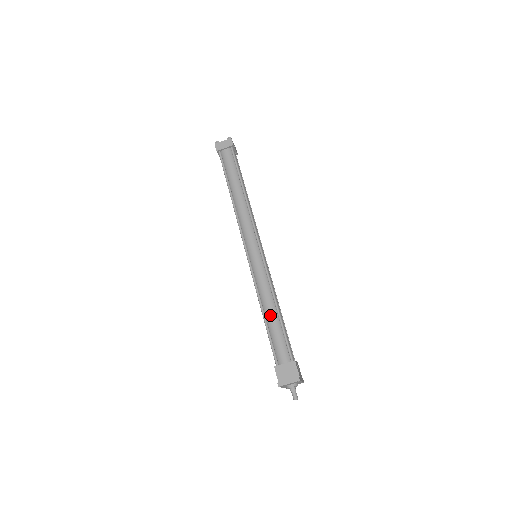
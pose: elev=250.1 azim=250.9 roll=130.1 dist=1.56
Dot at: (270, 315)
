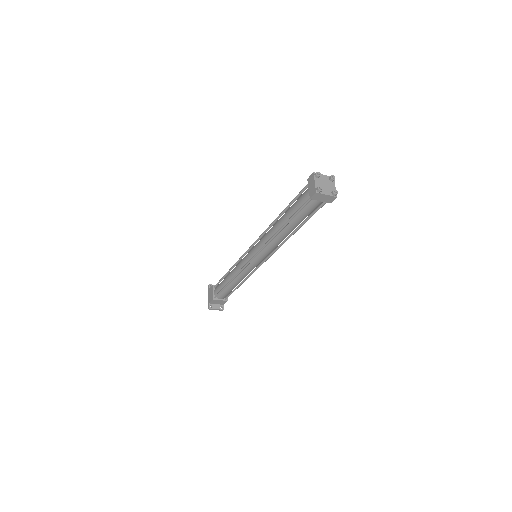
Dot at: (233, 286)
